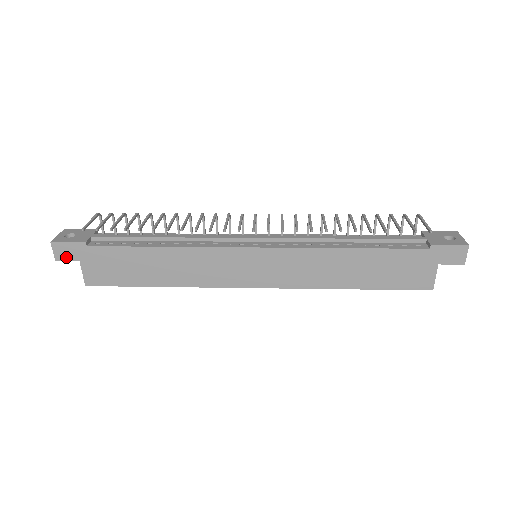
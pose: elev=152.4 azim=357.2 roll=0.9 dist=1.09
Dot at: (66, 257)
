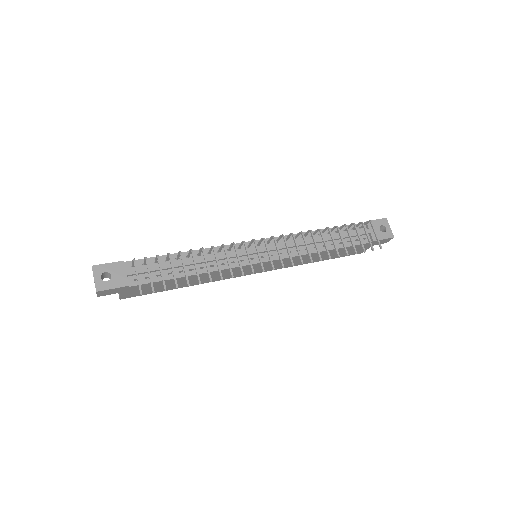
Dot at: (108, 294)
